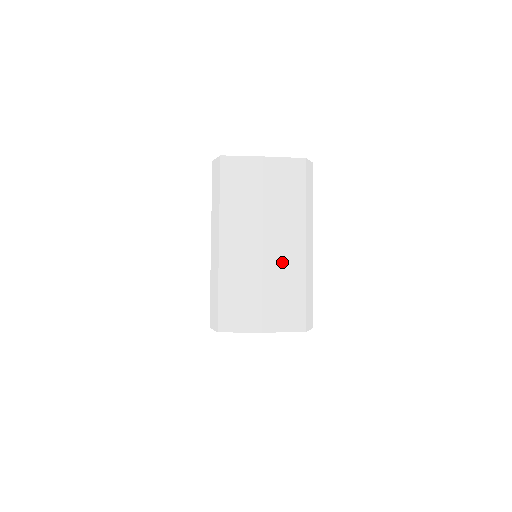
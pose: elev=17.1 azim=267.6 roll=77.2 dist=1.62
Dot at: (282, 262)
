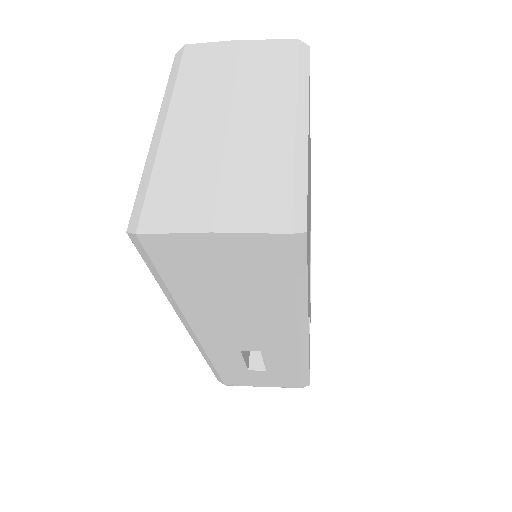
Dot at: (256, 141)
